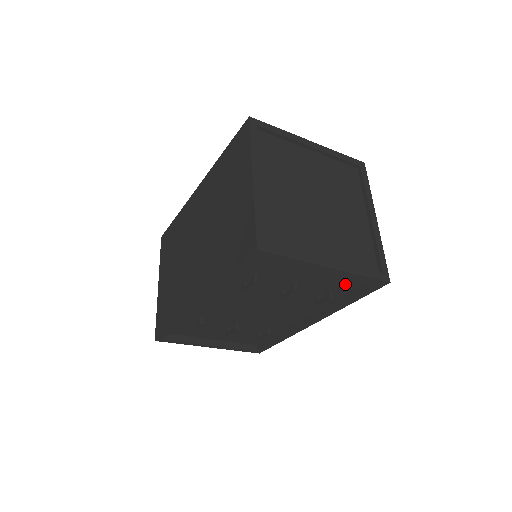
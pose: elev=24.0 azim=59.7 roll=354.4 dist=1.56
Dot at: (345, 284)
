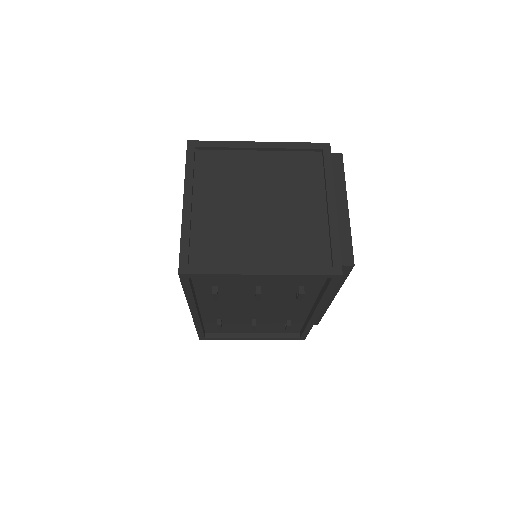
Dot at: (309, 280)
